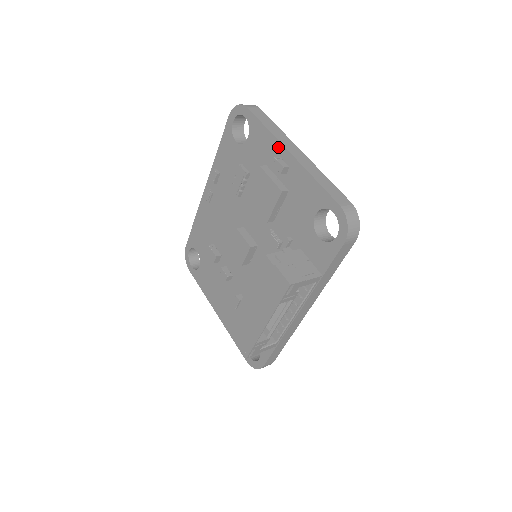
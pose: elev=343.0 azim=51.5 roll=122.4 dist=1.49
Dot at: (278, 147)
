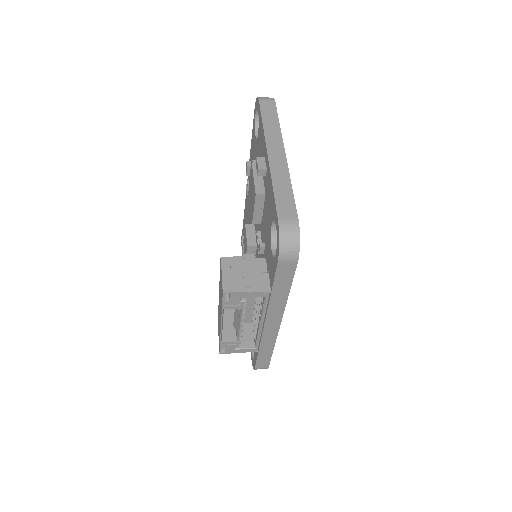
Dot at: (264, 146)
